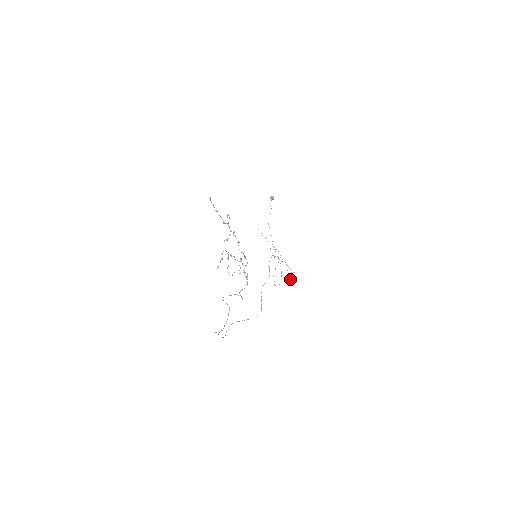
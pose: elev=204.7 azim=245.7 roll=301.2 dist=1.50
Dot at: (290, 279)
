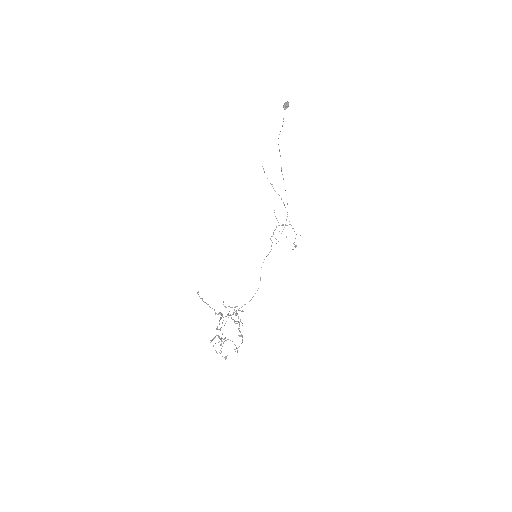
Dot at: (295, 245)
